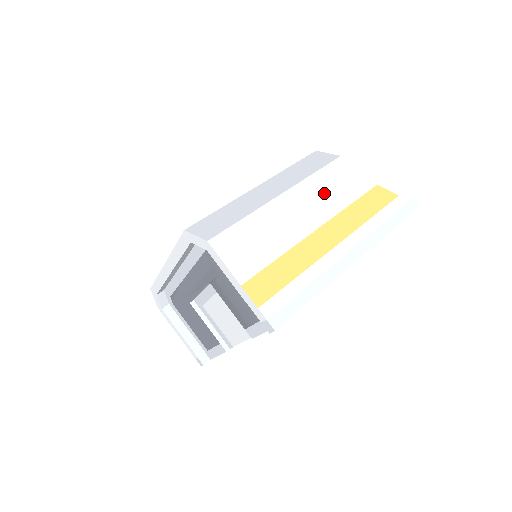
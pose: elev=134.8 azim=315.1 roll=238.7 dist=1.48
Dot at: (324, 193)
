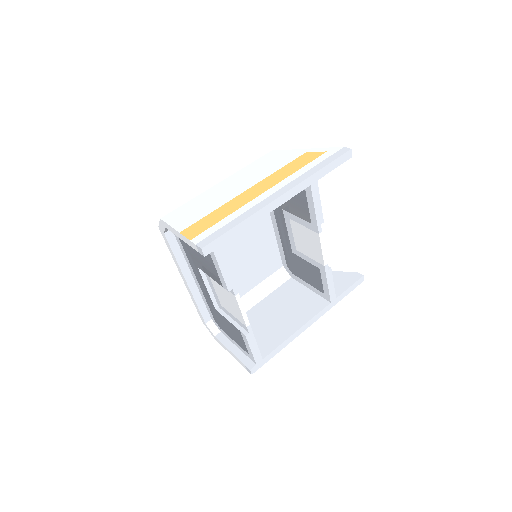
Dot at: (256, 171)
